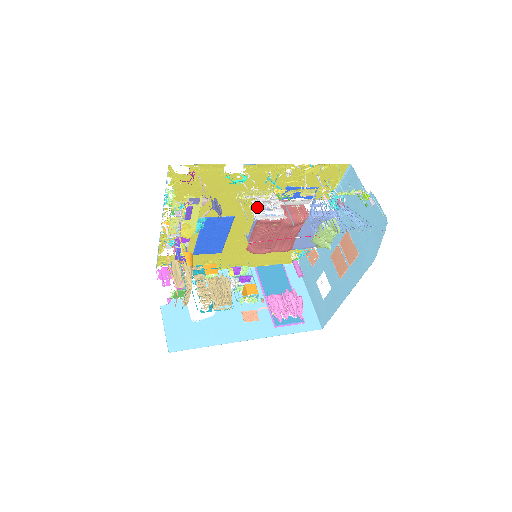
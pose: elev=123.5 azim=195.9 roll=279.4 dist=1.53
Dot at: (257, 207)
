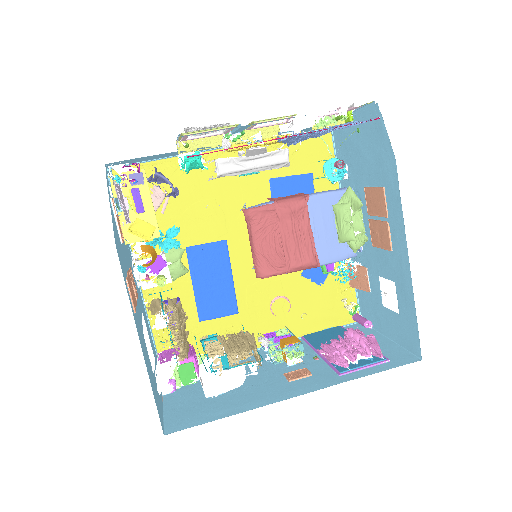
Dot at: occluded
